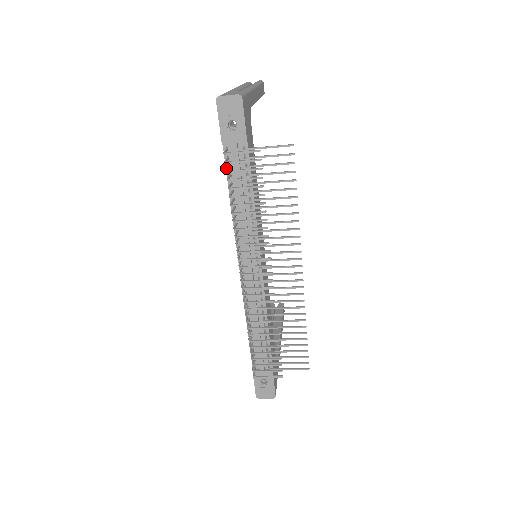
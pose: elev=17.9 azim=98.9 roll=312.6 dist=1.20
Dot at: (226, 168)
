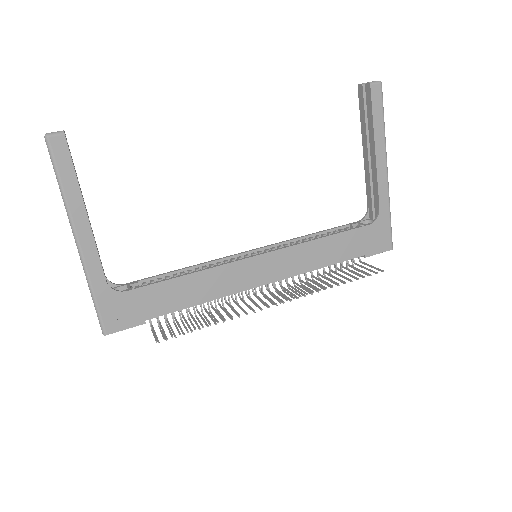
Dot at: occluded
